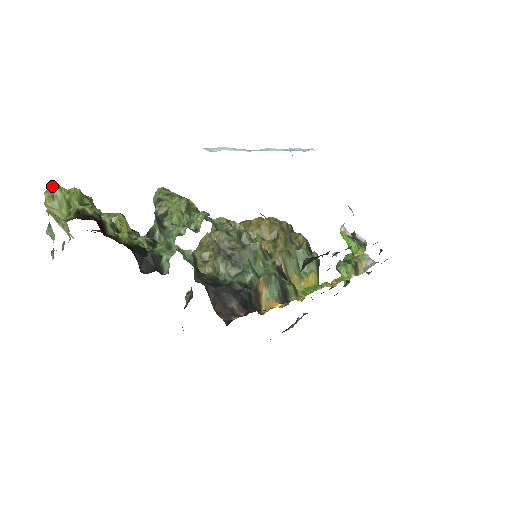
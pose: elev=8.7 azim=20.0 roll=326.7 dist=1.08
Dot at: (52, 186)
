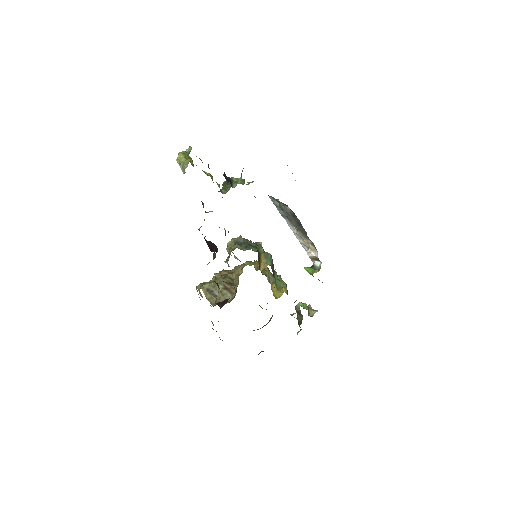
Dot at: (184, 151)
